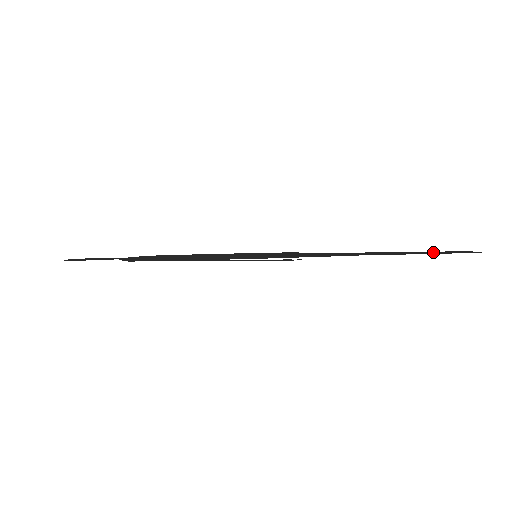
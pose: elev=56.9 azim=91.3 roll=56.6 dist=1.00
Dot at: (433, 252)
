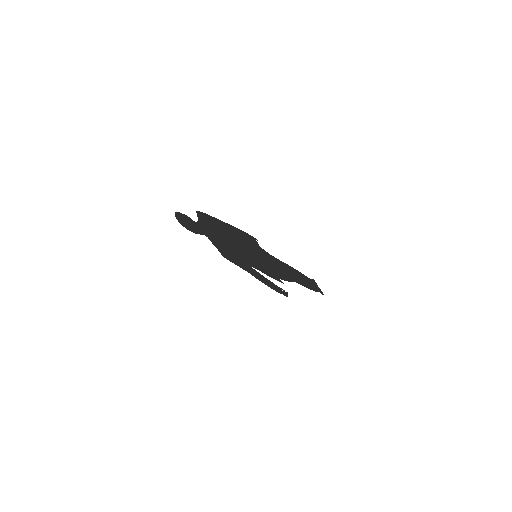
Dot at: (309, 282)
